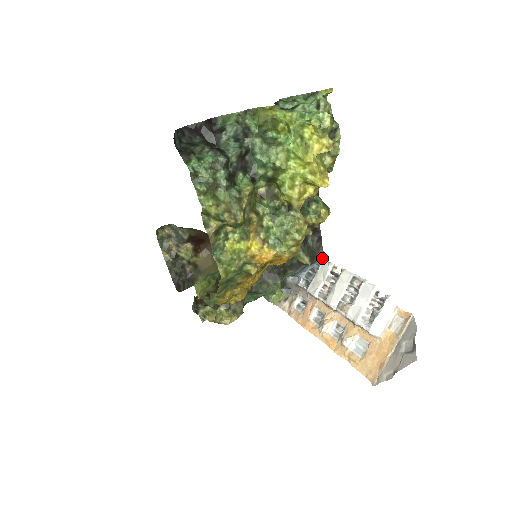
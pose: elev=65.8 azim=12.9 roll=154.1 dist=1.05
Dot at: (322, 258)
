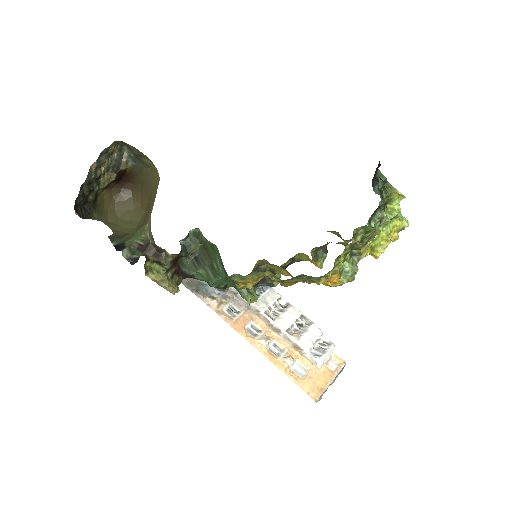
Dot at: occluded
